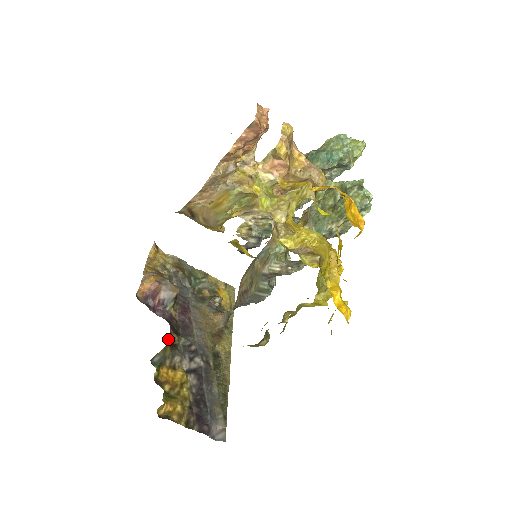
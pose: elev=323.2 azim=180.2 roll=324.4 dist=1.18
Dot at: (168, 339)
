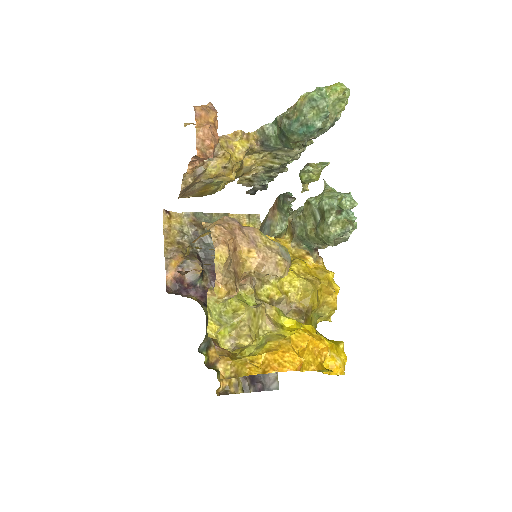
Dot at: (206, 327)
